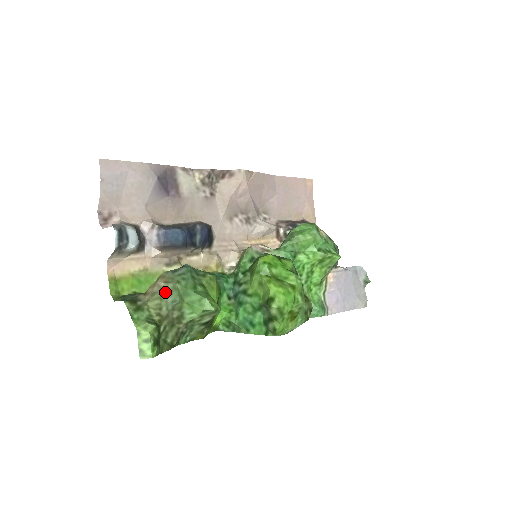
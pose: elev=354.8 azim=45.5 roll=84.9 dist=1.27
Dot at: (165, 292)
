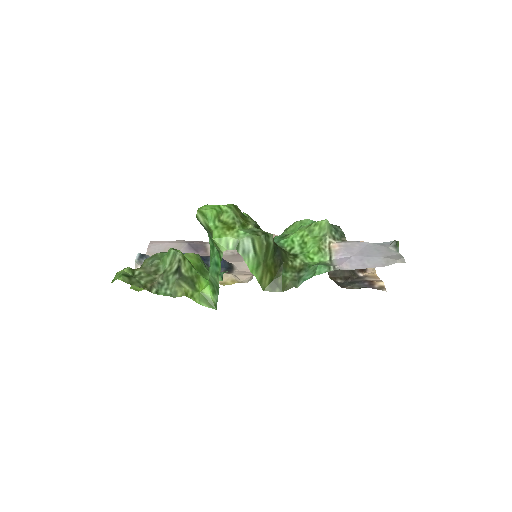
Dot at: (148, 259)
